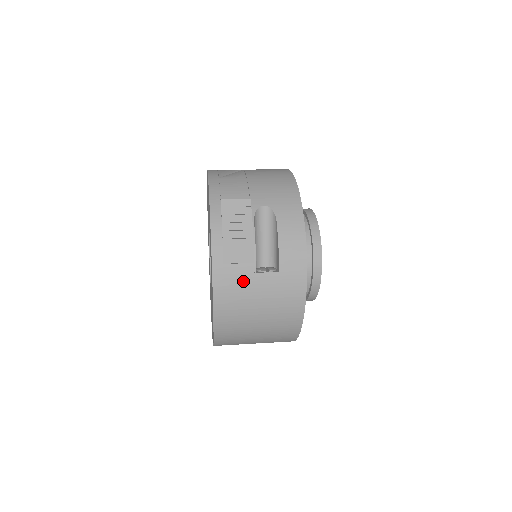
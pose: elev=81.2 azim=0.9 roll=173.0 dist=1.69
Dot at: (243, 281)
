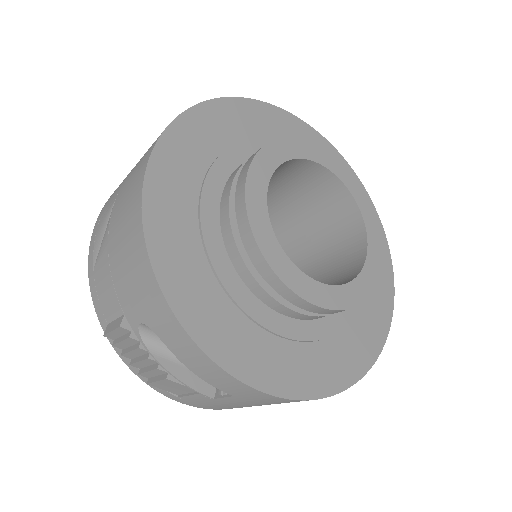
Dot at: (214, 403)
